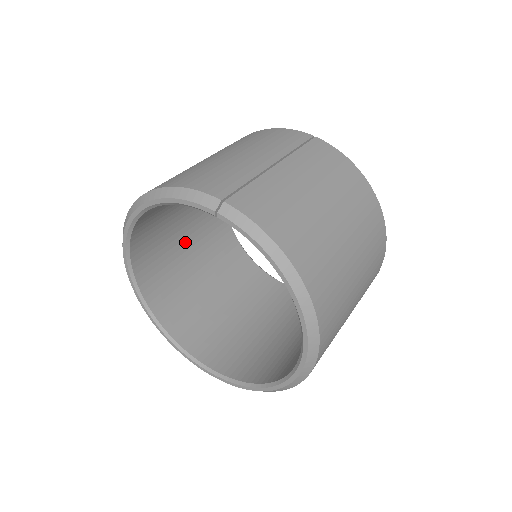
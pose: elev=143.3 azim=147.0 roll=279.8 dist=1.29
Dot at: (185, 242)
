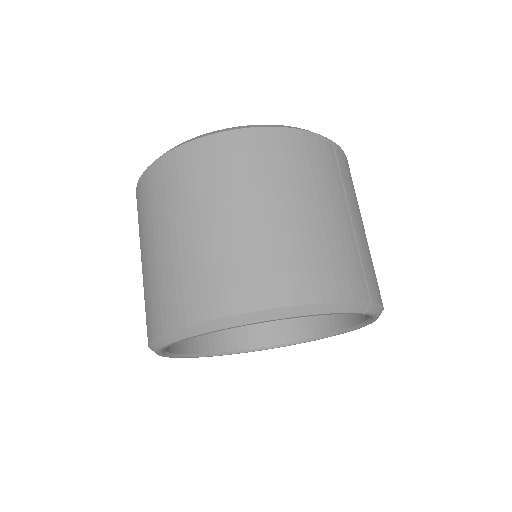
Dot at: occluded
